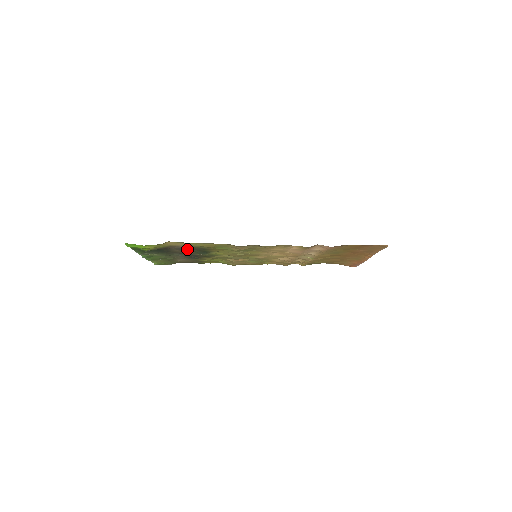
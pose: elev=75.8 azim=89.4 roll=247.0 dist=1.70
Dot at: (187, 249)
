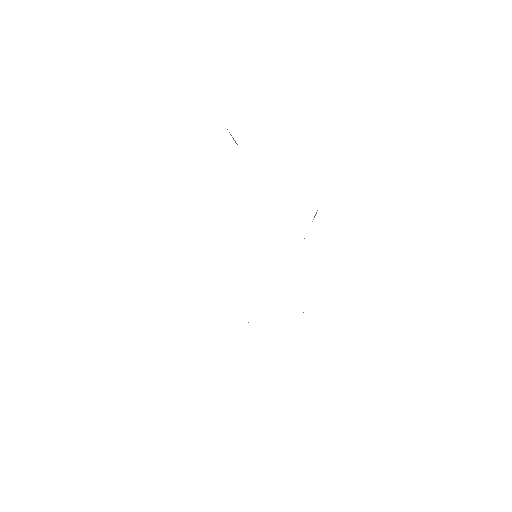
Dot at: occluded
